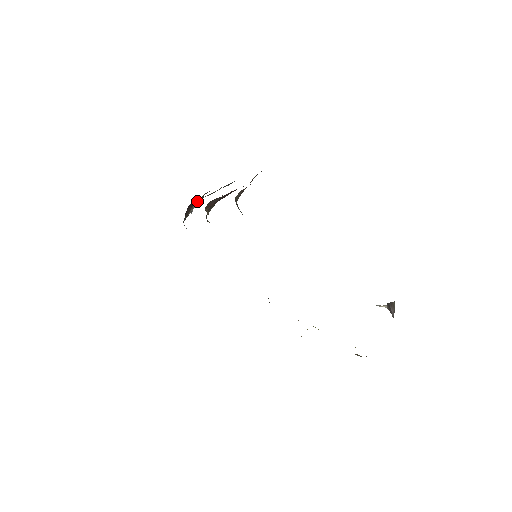
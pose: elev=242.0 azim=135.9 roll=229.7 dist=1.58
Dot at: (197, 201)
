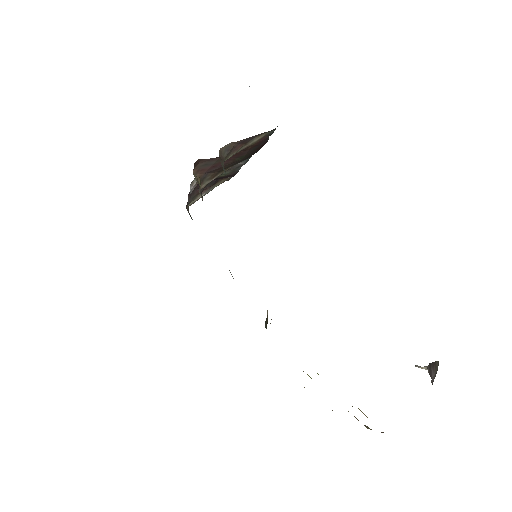
Dot at: (209, 184)
